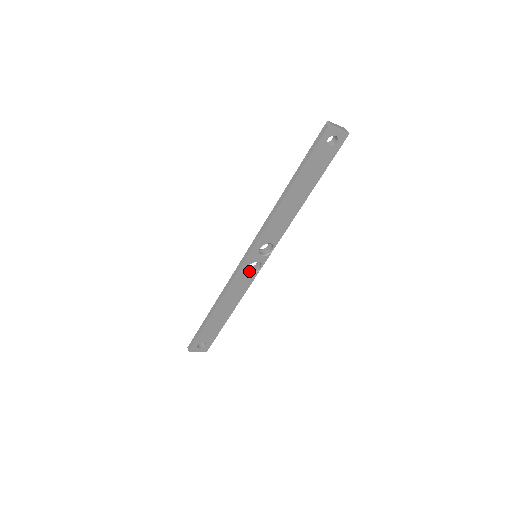
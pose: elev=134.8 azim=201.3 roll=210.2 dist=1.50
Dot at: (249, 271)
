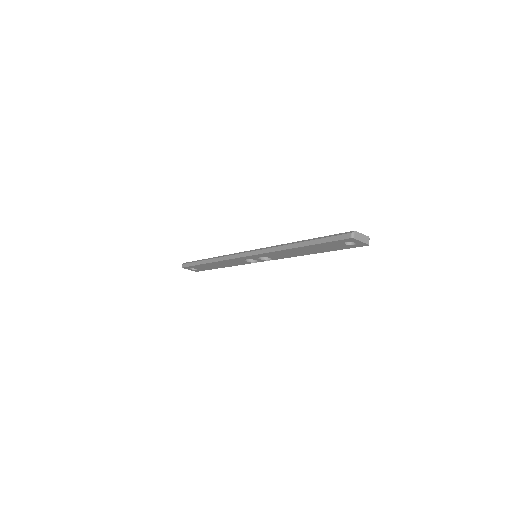
Dot at: (247, 259)
